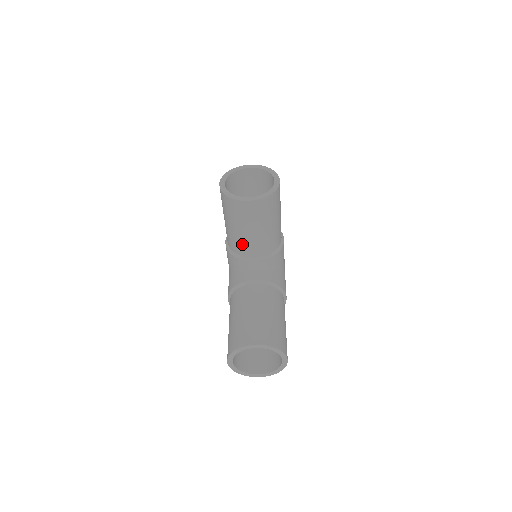
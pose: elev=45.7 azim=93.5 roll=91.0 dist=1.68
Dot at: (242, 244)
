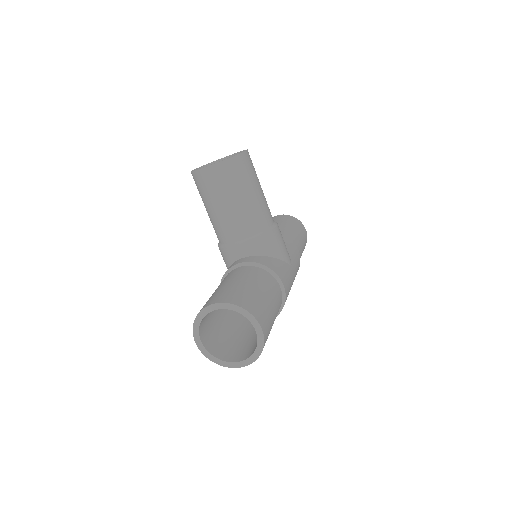
Dot at: (222, 226)
